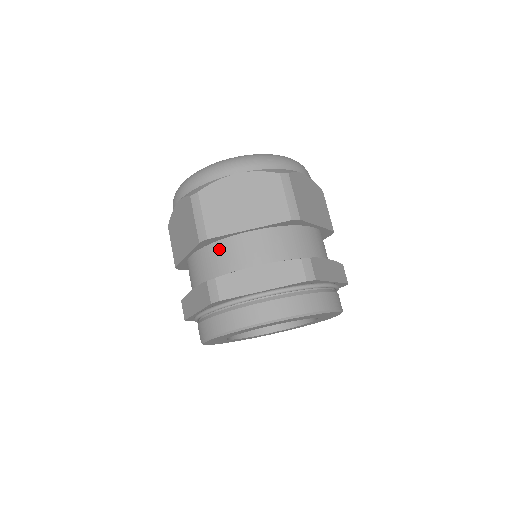
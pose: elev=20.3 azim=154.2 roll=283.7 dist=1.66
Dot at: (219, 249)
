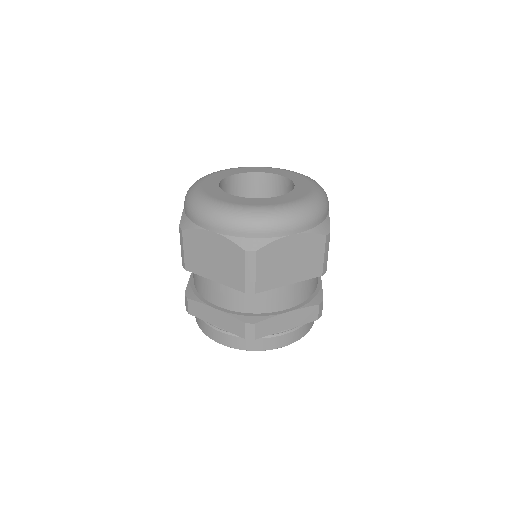
Dot at: occluded
